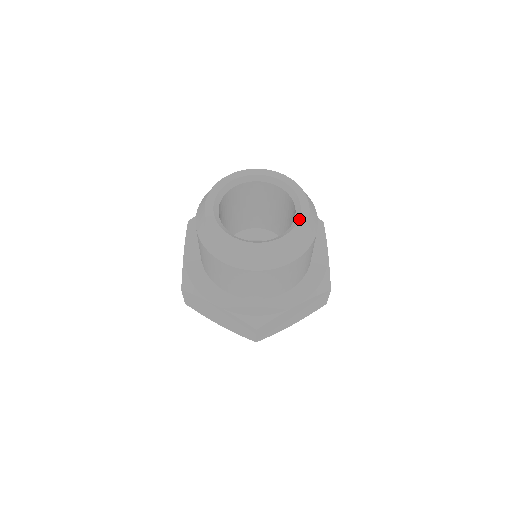
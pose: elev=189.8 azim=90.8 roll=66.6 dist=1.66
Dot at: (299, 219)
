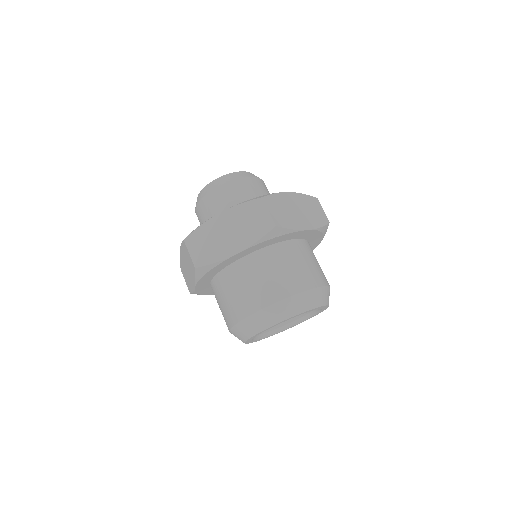
Dot at: occluded
